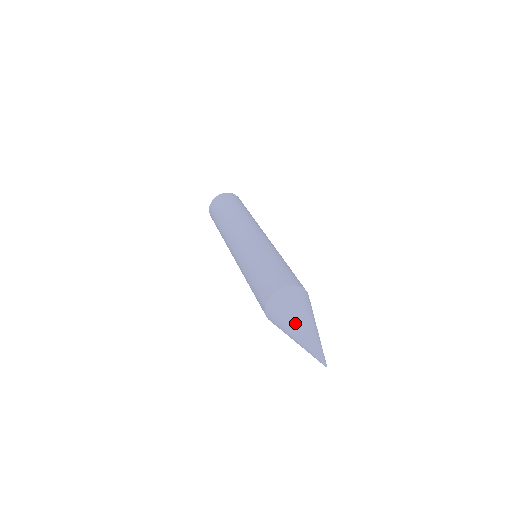
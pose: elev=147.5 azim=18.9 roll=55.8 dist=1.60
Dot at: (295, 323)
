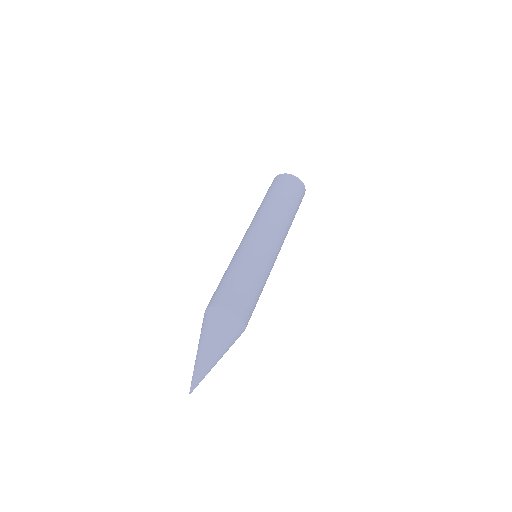
Dot at: (207, 344)
